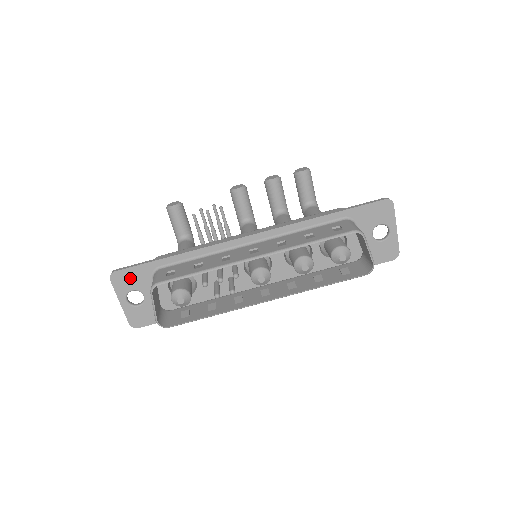
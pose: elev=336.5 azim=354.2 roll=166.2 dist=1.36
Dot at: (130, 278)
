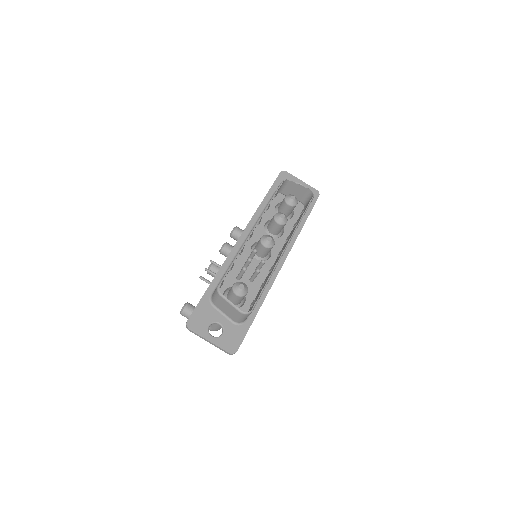
Dot at: (200, 318)
